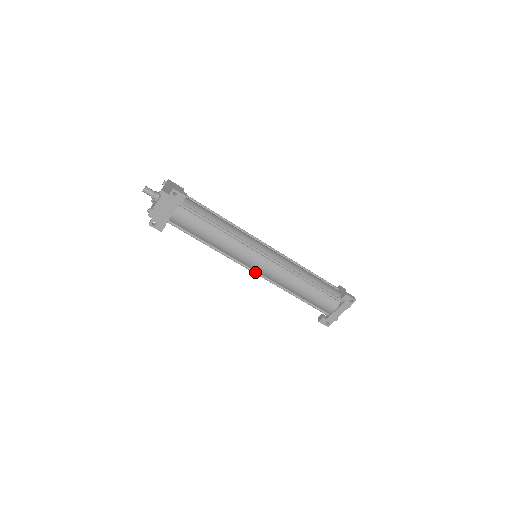
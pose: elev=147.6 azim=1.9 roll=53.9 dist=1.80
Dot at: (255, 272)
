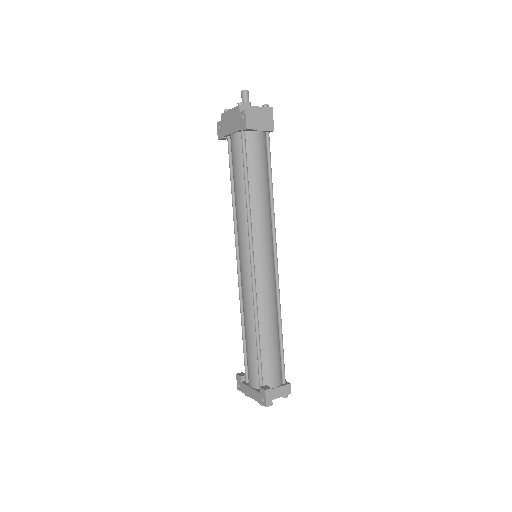
Dot at: (238, 264)
